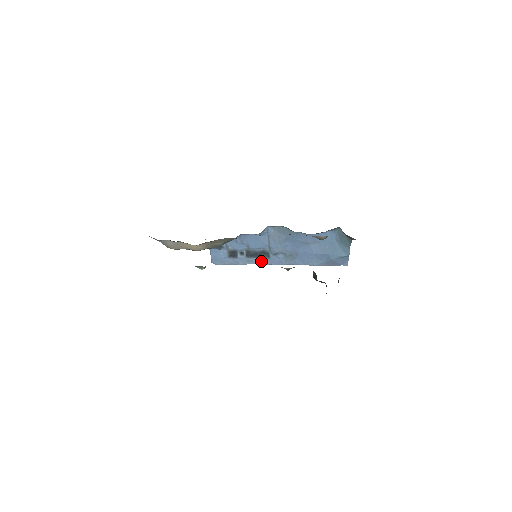
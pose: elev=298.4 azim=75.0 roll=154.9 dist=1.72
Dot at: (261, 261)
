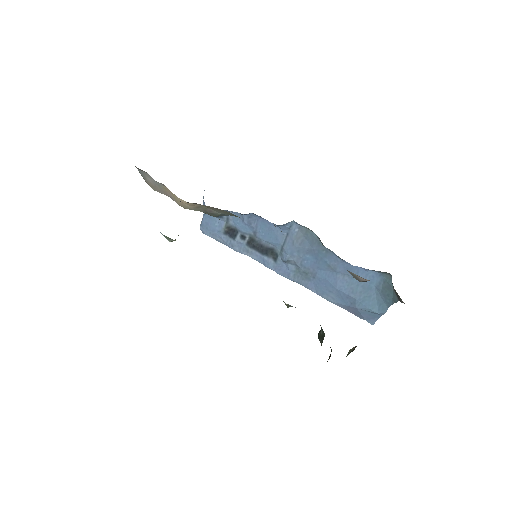
Dot at: (263, 259)
